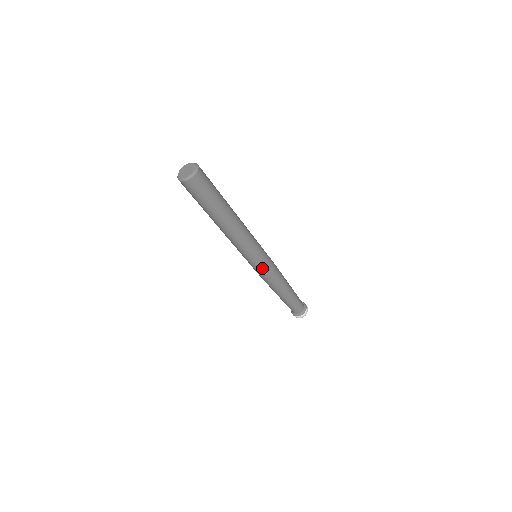
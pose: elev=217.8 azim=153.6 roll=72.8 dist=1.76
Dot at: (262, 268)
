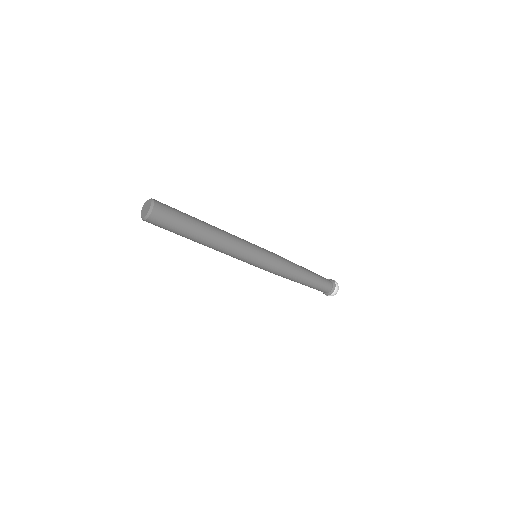
Dot at: (261, 268)
